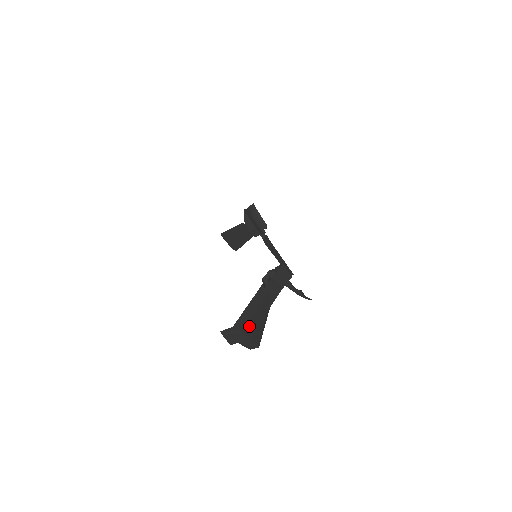
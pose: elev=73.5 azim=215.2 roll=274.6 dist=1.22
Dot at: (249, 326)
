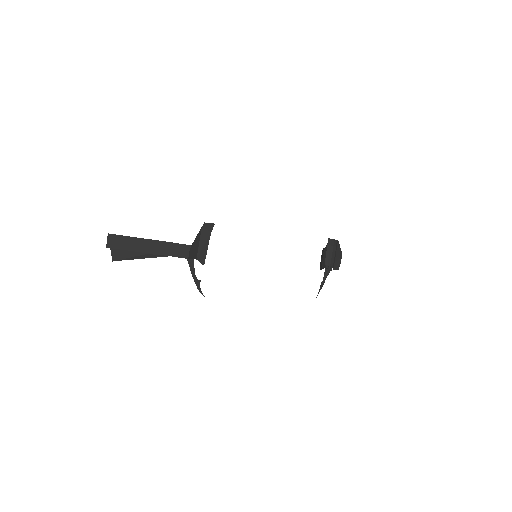
Dot at: (116, 243)
